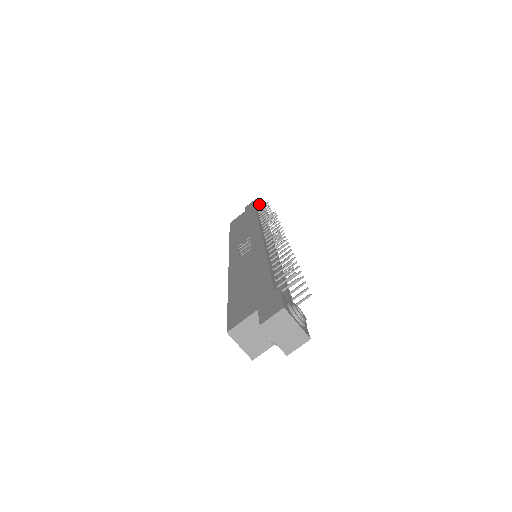
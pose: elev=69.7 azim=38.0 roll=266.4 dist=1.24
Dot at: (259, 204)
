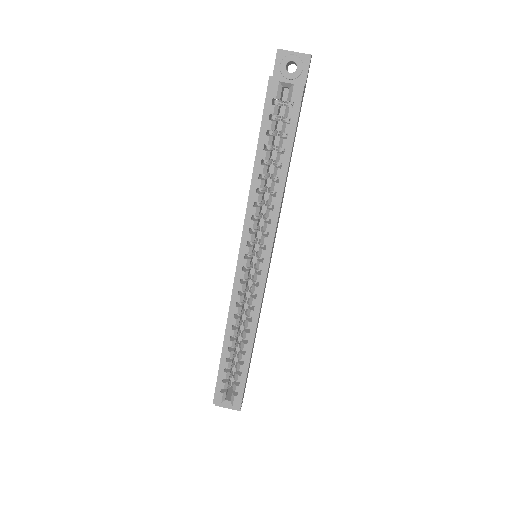
Dot at: occluded
